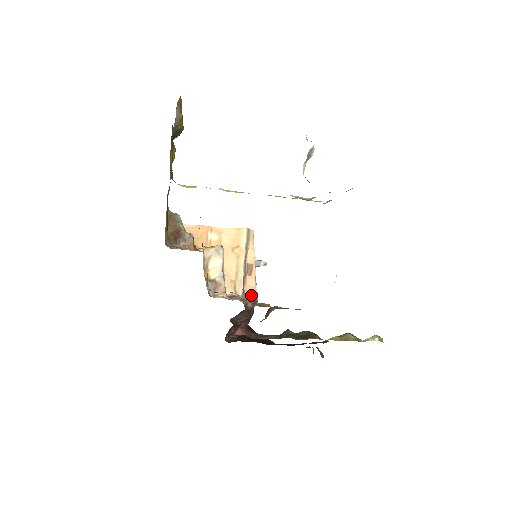
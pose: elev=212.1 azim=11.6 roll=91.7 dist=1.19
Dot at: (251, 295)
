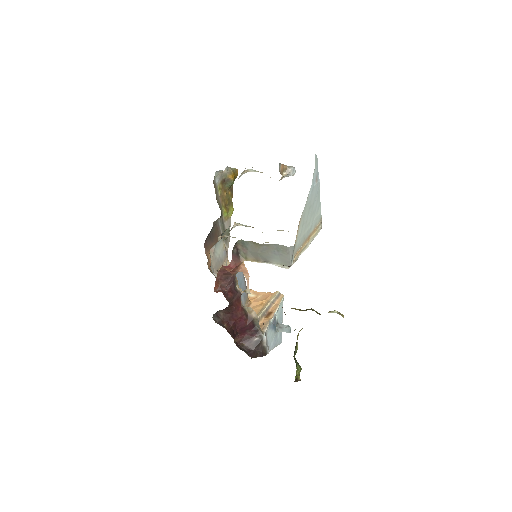
Dot at: (261, 329)
